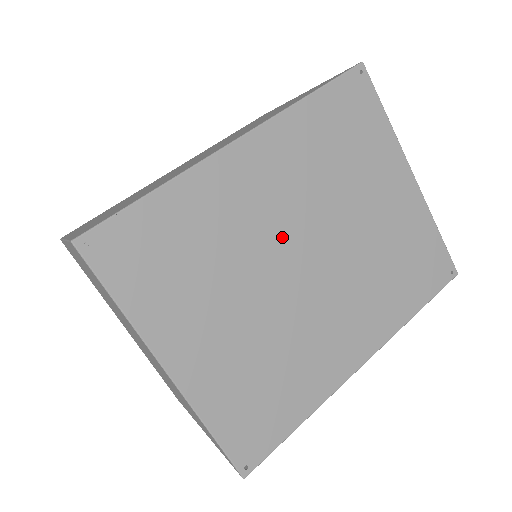
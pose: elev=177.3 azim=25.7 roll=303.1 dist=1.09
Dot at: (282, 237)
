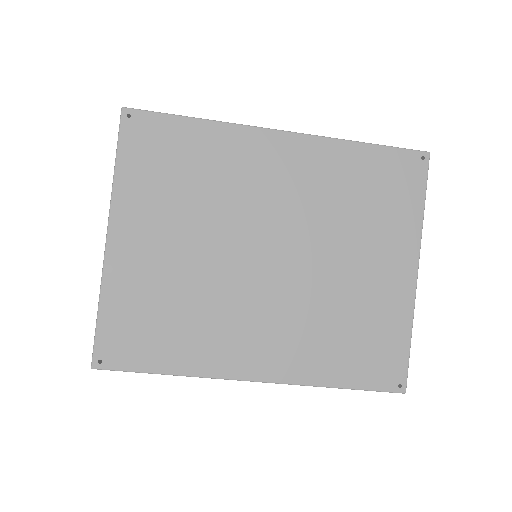
Dot at: (263, 222)
